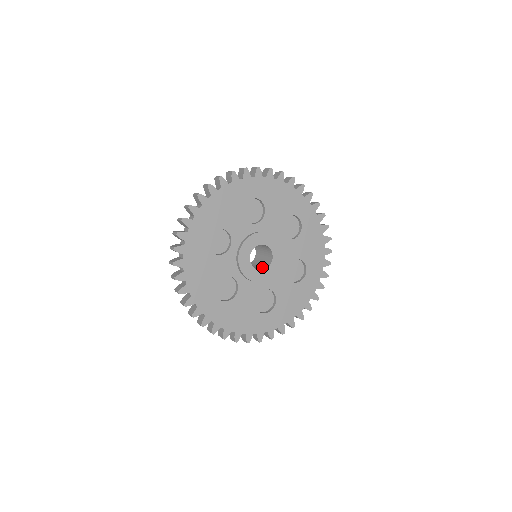
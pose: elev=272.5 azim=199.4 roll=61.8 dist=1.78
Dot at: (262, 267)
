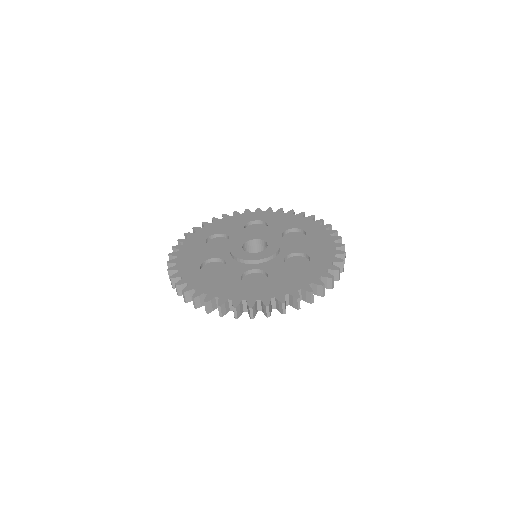
Dot at: occluded
